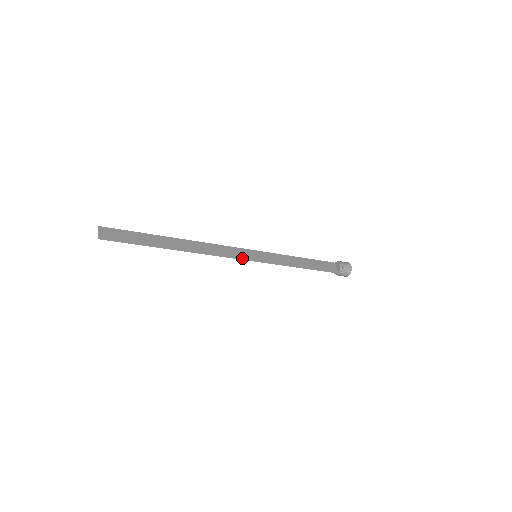
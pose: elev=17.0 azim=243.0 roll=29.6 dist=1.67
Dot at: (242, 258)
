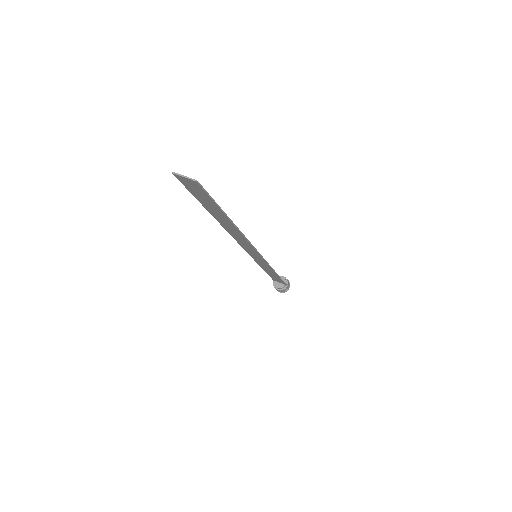
Dot at: (258, 252)
